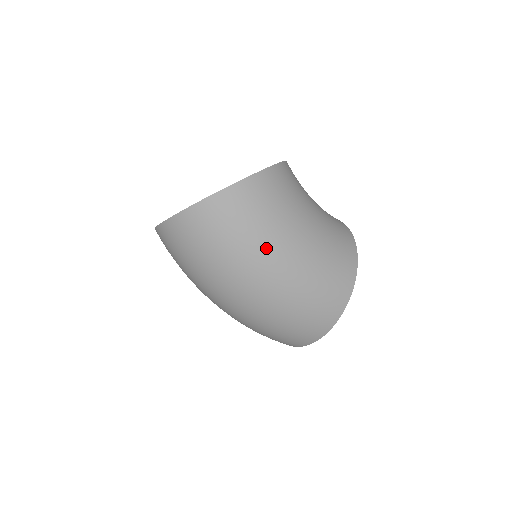
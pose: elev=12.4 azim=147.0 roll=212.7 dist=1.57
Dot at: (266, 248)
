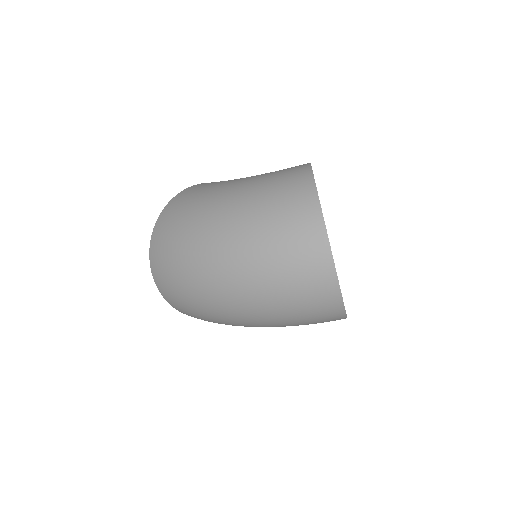
Dot at: (205, 205)
